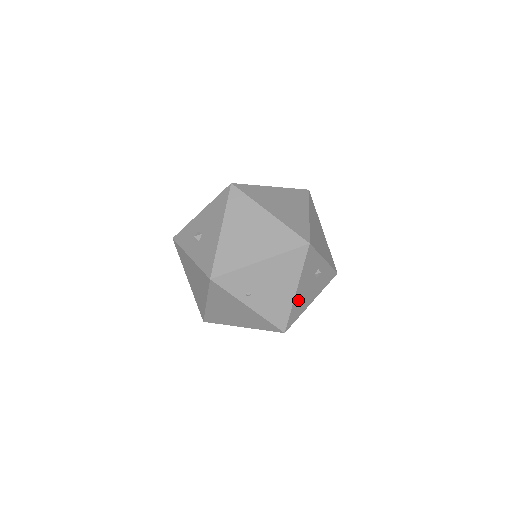
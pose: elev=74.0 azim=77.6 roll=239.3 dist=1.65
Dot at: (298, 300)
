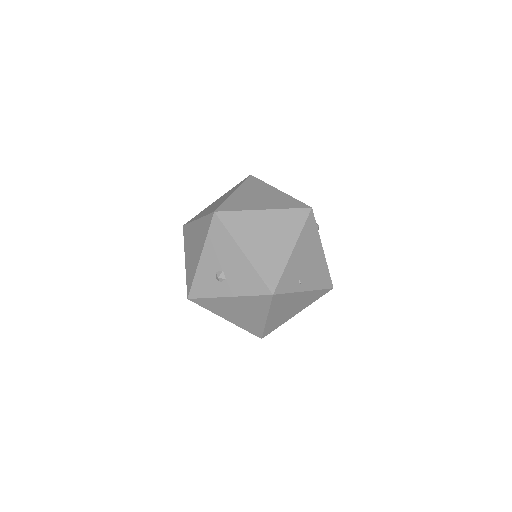
Dot at: occluded
